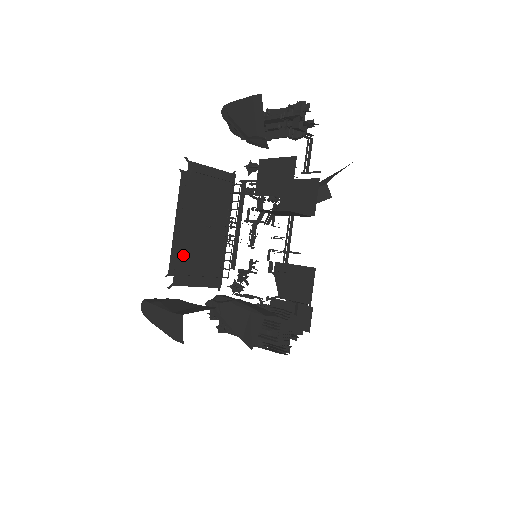
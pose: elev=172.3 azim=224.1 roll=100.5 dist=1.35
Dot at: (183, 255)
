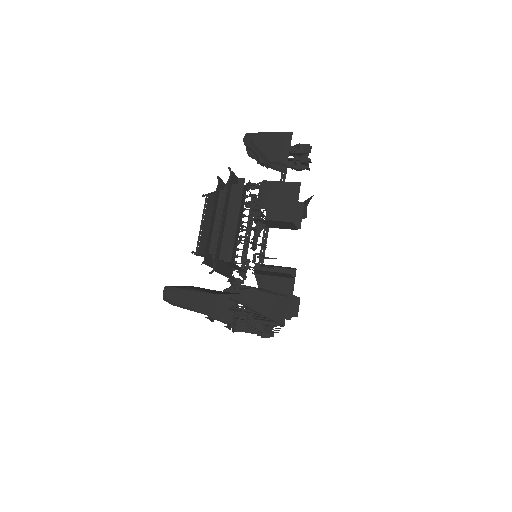
Dot at: (223, 246)
